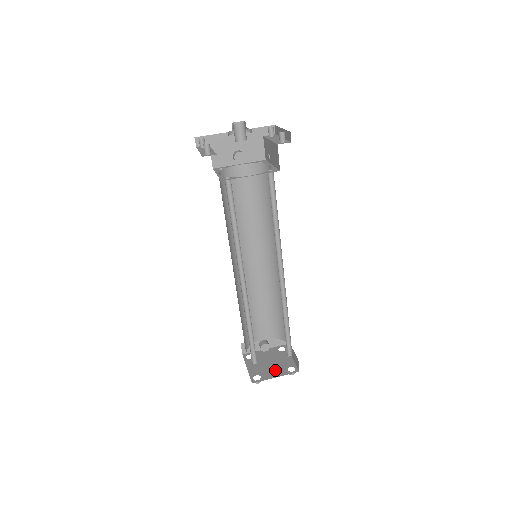
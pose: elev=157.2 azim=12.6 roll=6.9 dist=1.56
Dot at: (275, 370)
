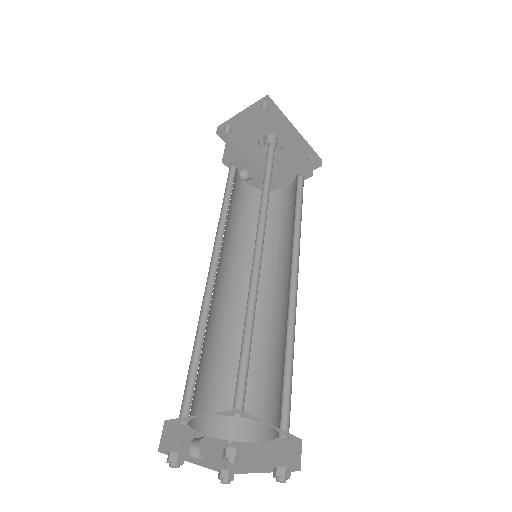
Dot at: occluded
